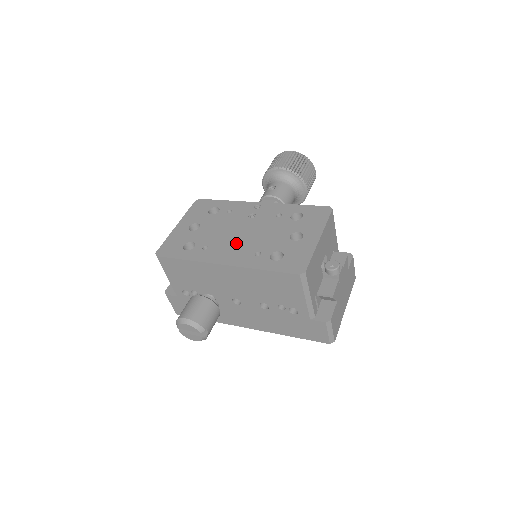
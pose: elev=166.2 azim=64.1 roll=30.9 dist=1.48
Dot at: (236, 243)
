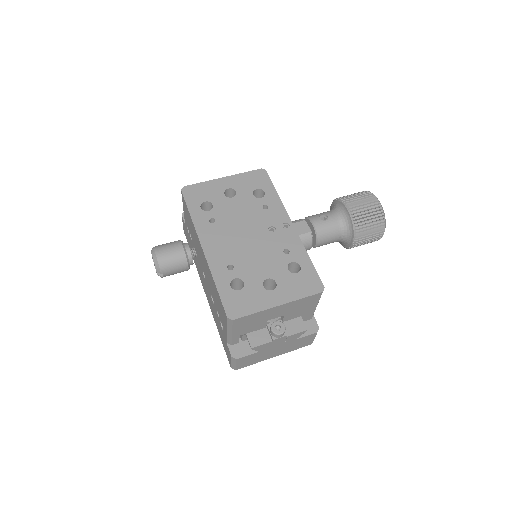
Dot at: (232, 241)
